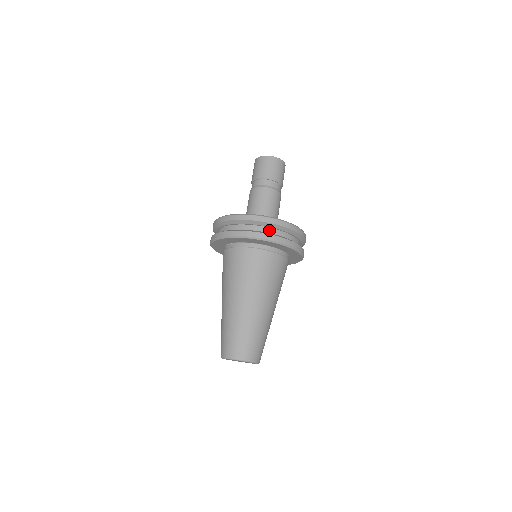
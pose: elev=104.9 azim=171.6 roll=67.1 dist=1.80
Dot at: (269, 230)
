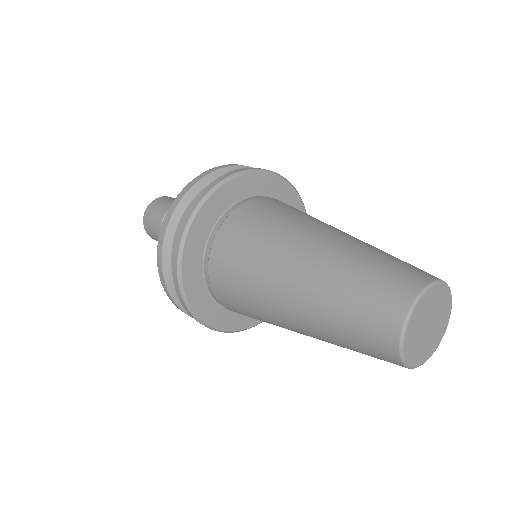
Dot at: occluded
